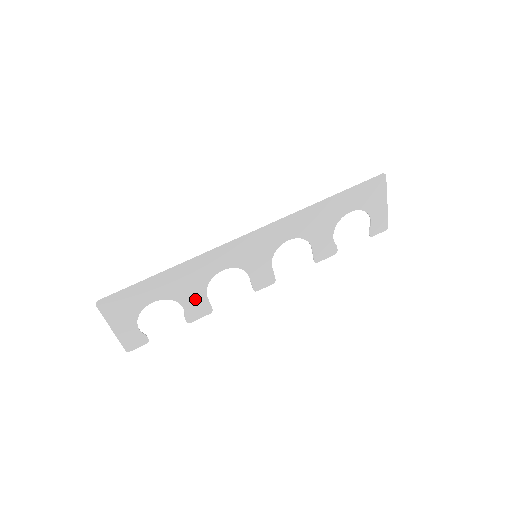
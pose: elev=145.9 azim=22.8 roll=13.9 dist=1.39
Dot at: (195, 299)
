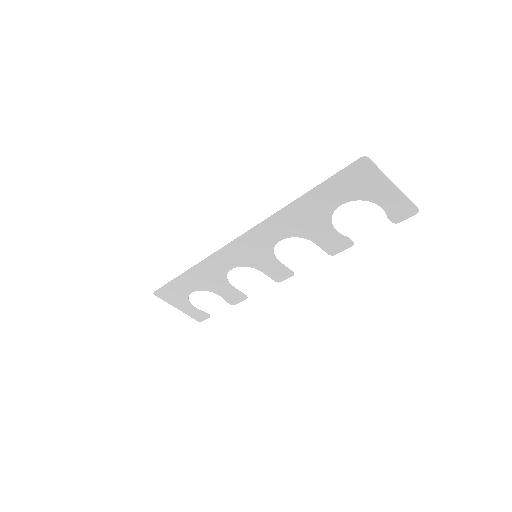
Dot at: (225, 289)
